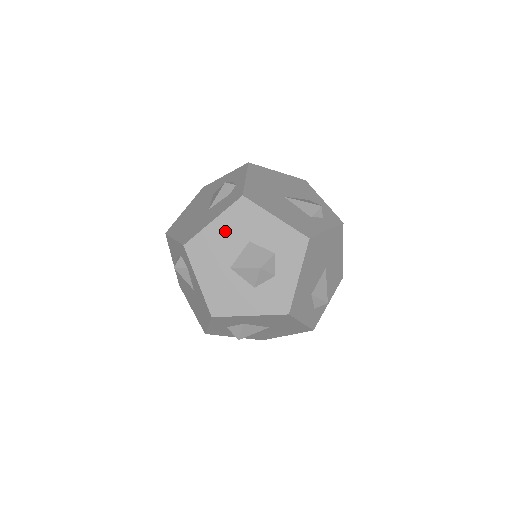
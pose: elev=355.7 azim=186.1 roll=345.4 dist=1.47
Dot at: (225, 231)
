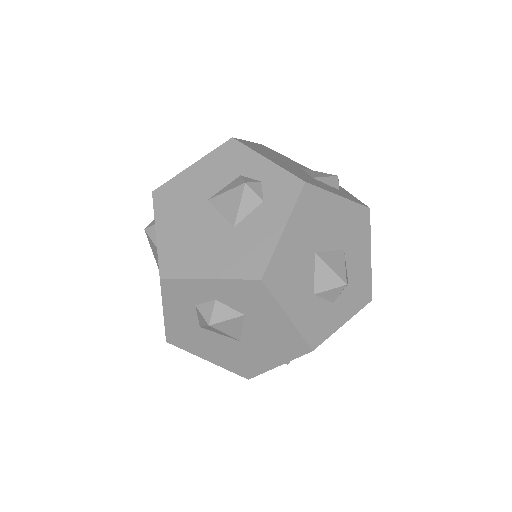
Dot at: (339, 217)
